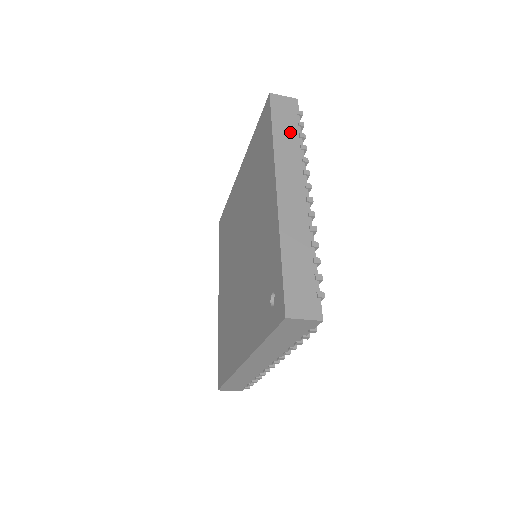
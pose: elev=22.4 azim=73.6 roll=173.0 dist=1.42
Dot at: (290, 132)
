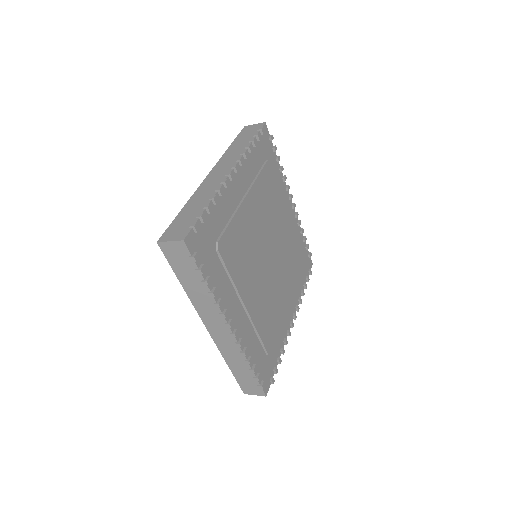
Dot at: (244, 142)
